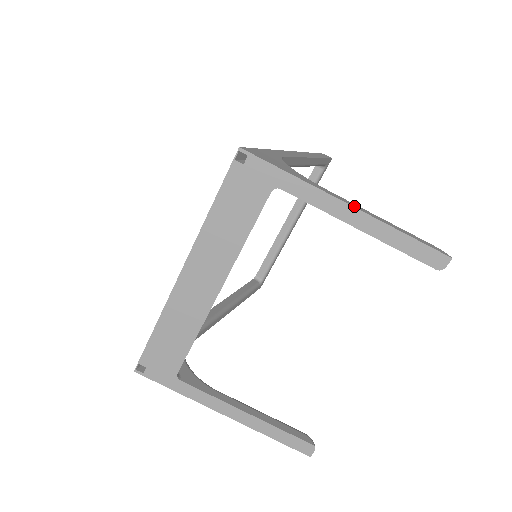
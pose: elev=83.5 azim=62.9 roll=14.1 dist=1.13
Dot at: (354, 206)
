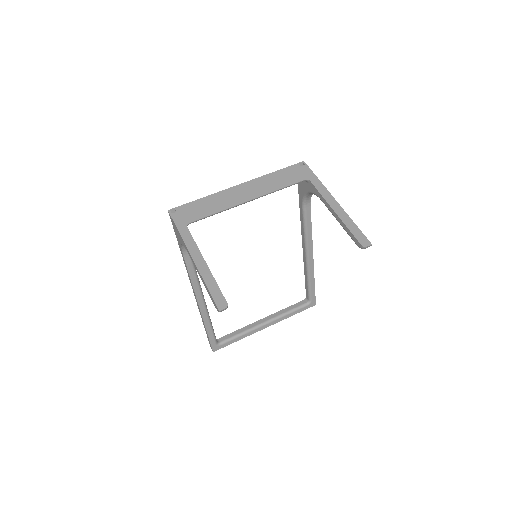
Dot at: (338, 204)
